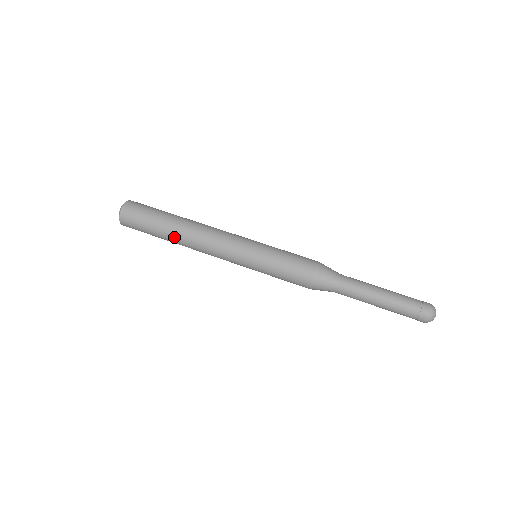
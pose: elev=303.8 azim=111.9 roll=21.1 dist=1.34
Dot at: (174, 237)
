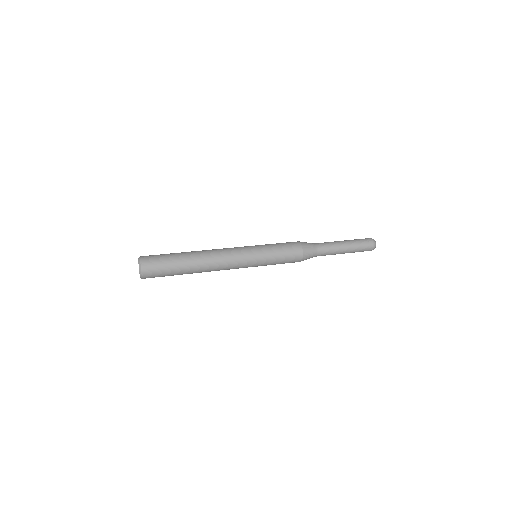
Dot at: (193, 259)
